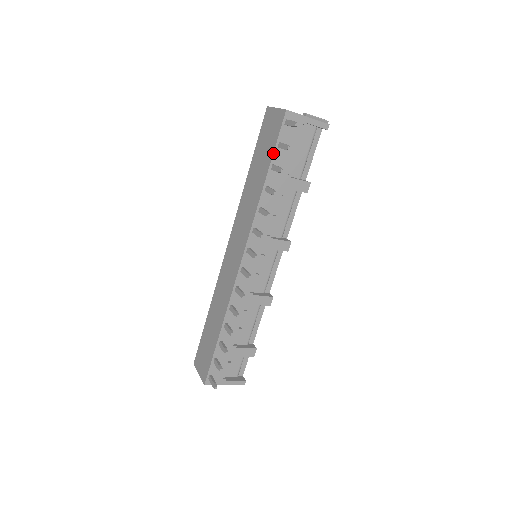
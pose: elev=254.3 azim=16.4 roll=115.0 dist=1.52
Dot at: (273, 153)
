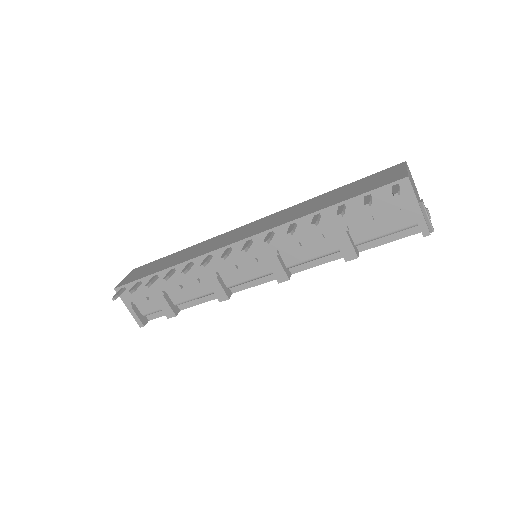
Dot at: (355, 196)
